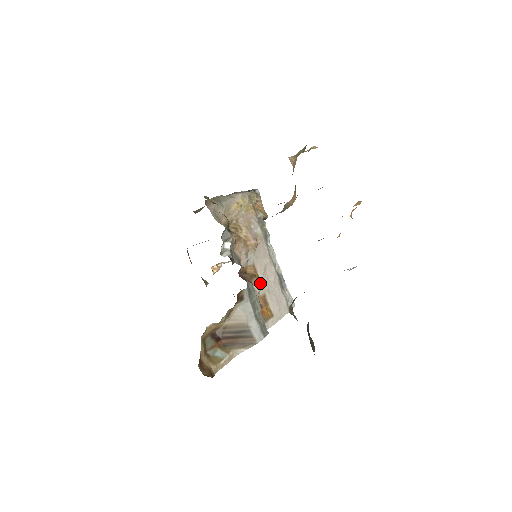
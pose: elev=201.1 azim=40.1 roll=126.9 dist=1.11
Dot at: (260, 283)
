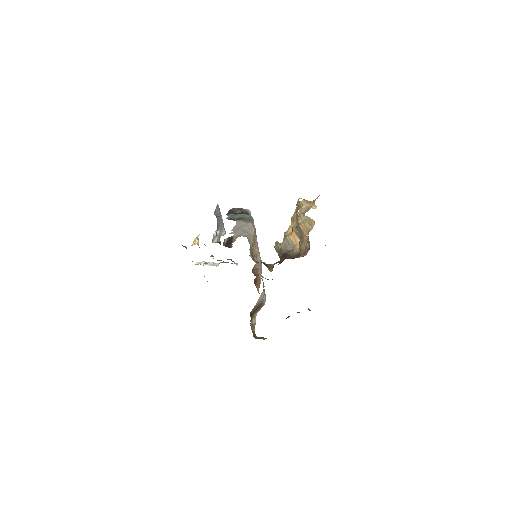
Dot at: occluded
